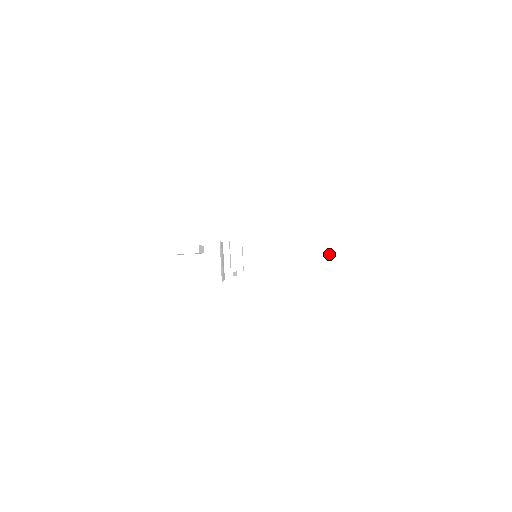
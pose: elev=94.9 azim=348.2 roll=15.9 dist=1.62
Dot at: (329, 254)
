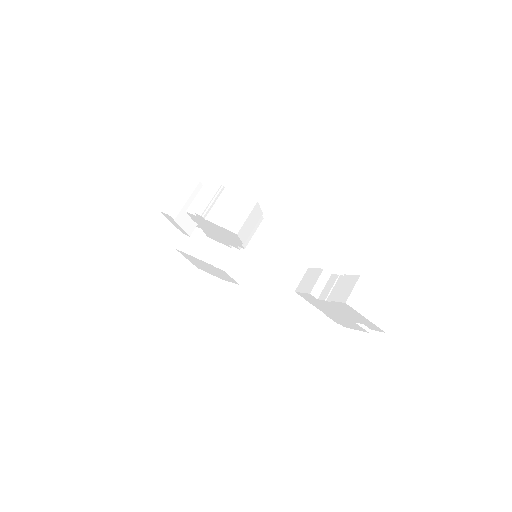
Dot at: (334, 292)
